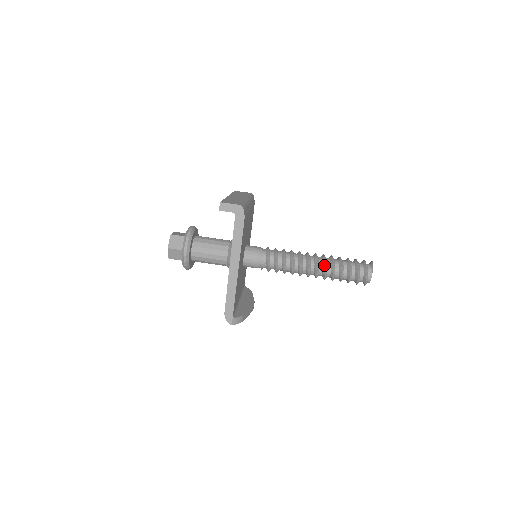
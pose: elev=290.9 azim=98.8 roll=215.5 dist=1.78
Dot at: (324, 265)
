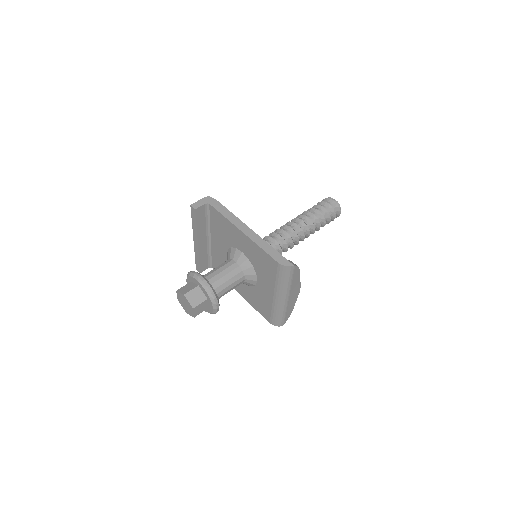
Dot at: (302, 216)
